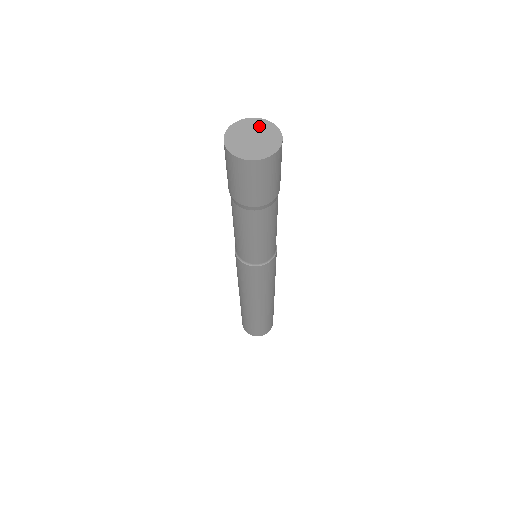
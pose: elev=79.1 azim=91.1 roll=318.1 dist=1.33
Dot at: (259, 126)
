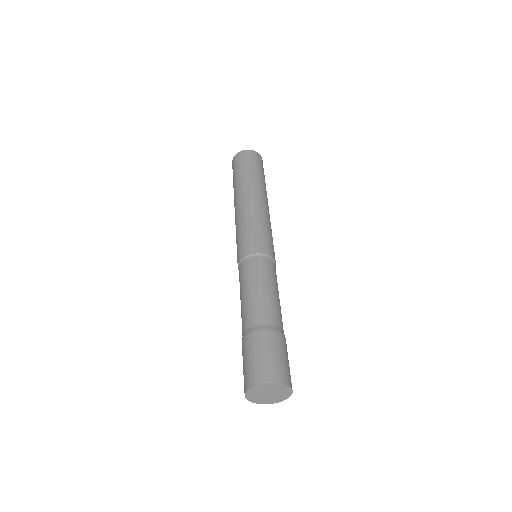
Dot at: (279, 389)
